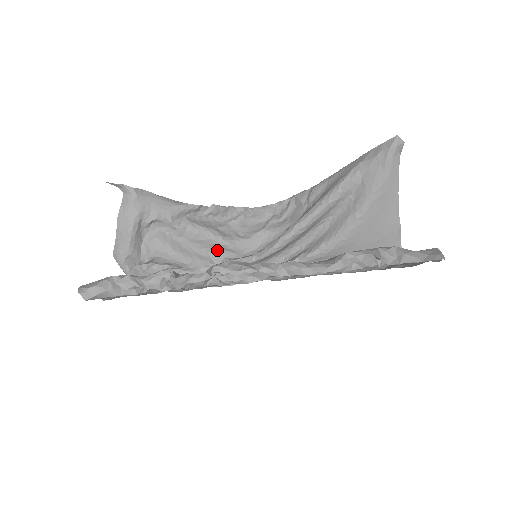
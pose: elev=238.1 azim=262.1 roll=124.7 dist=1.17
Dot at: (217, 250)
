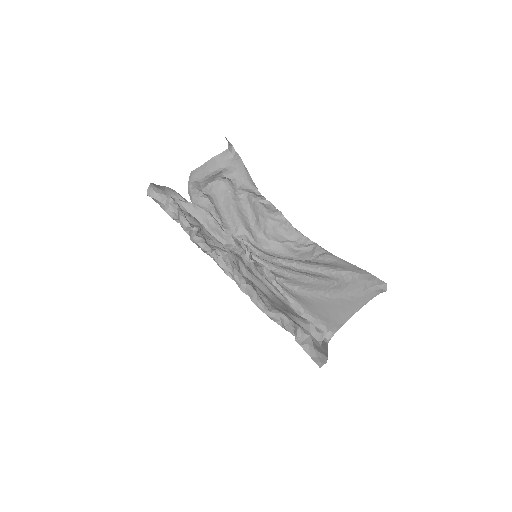
Dot at: (246, 227)
